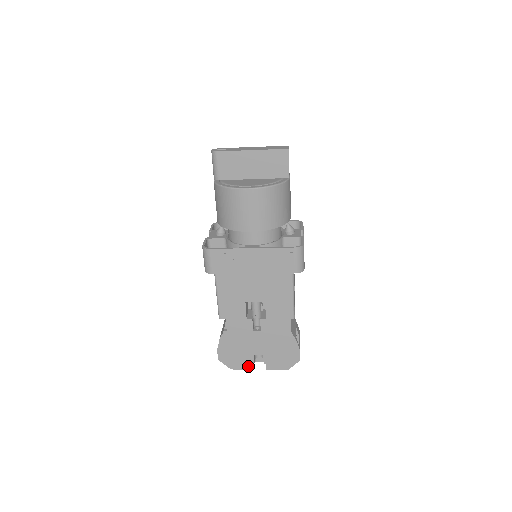
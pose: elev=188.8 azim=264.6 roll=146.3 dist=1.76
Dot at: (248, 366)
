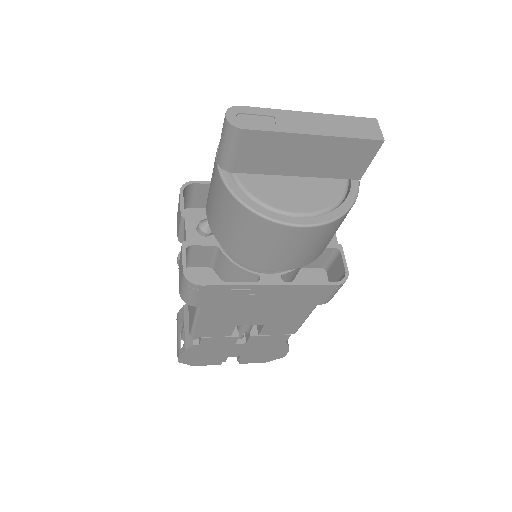
Dot at: (216, 363)
